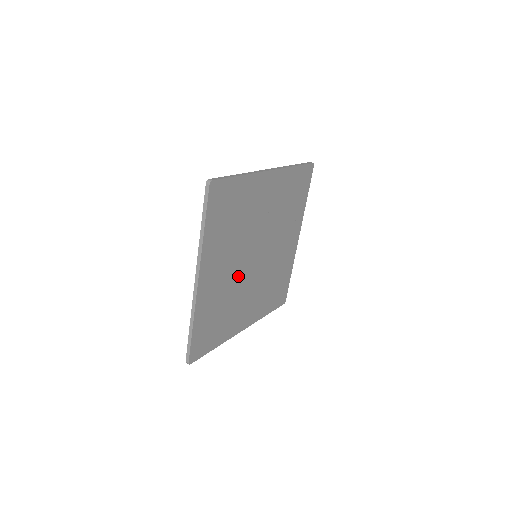
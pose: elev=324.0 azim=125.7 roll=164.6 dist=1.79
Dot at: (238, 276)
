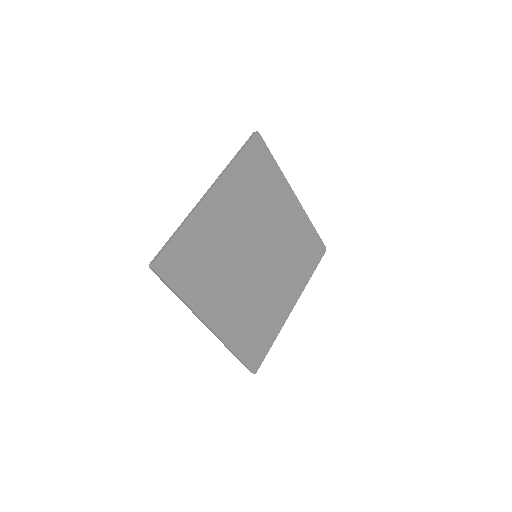
Dot at: (249, 286)
